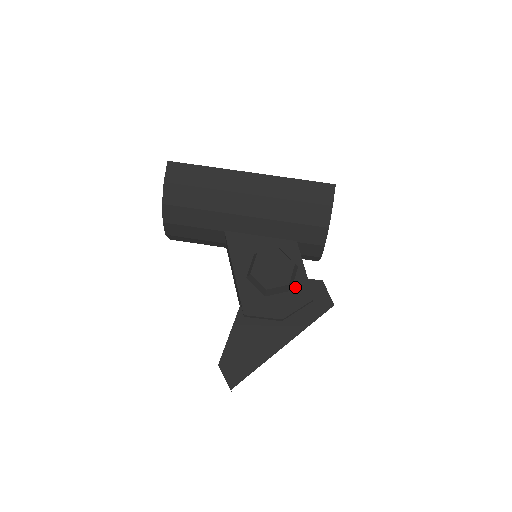
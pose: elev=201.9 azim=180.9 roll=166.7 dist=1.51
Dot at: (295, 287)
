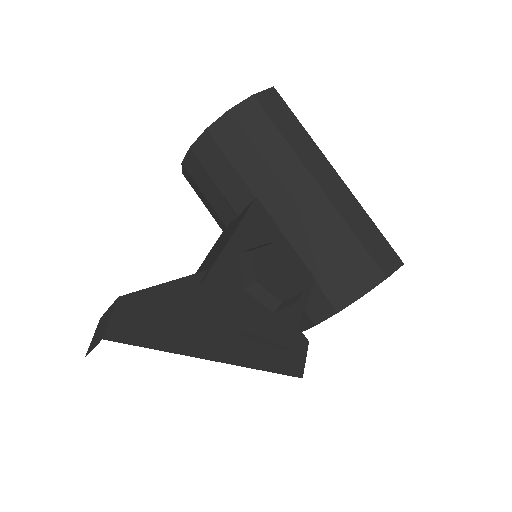
Dot at: (281, 315)
